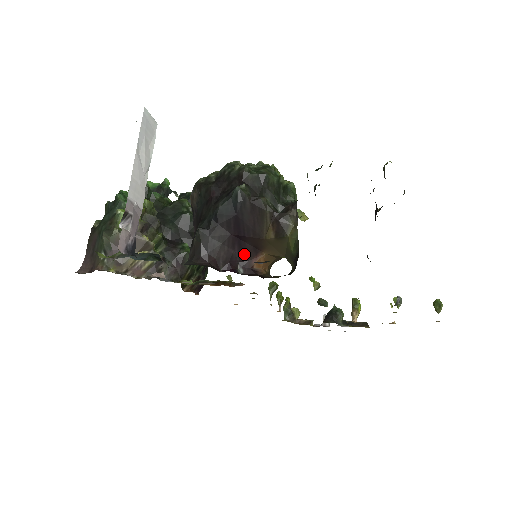
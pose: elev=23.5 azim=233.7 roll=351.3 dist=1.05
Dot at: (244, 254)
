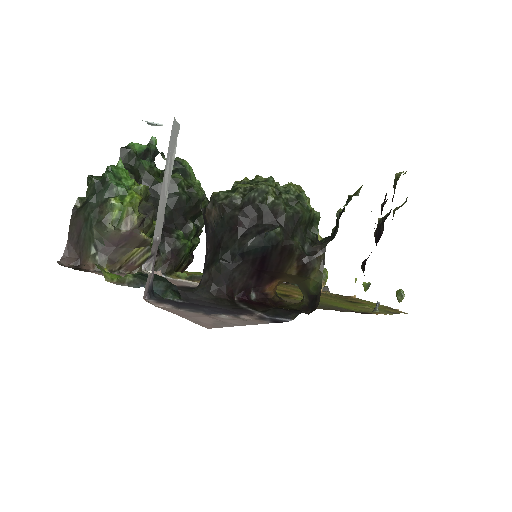
Dot at: (260, 282)
